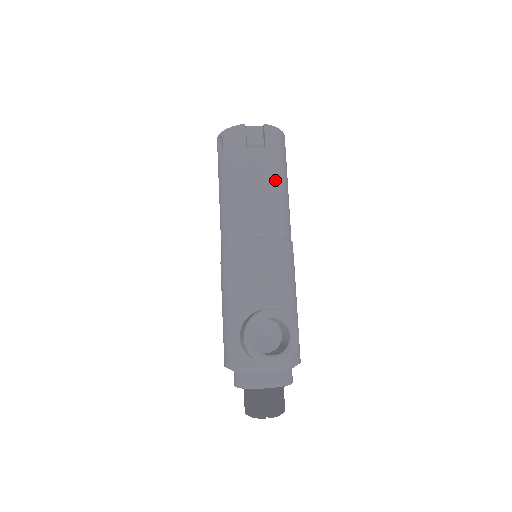
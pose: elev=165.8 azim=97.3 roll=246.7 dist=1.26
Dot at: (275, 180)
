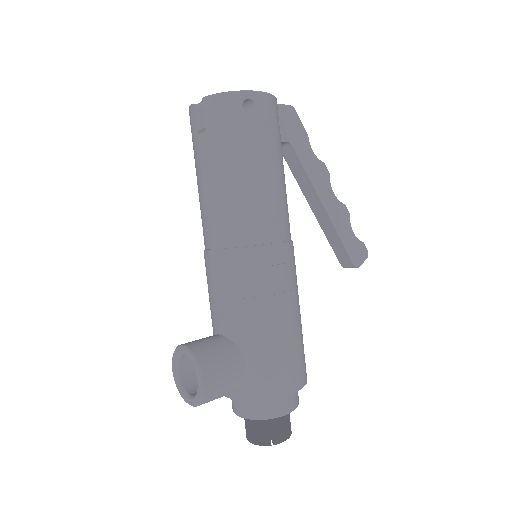
Dot at: (221, 172)
